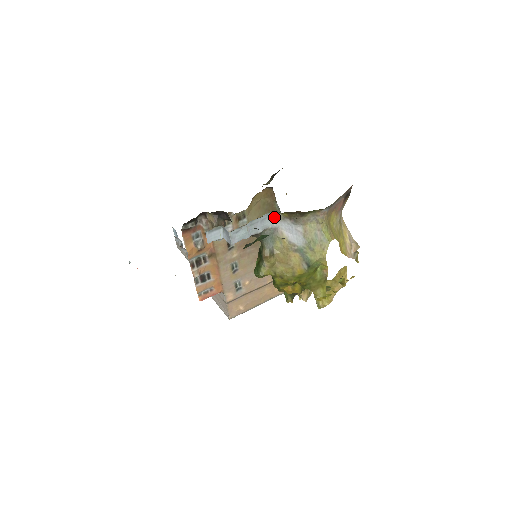
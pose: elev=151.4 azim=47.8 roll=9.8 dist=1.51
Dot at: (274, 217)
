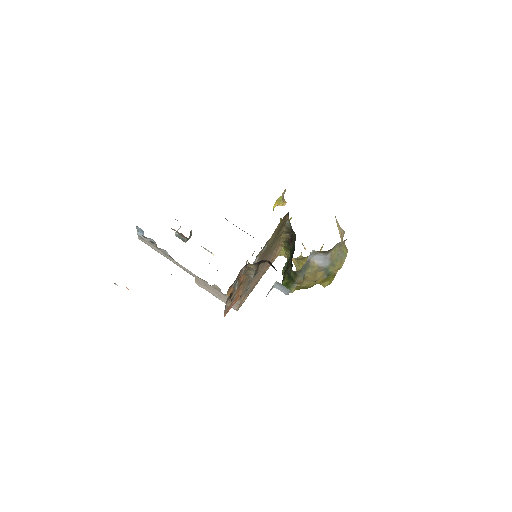
Dot at: (310, 254)
